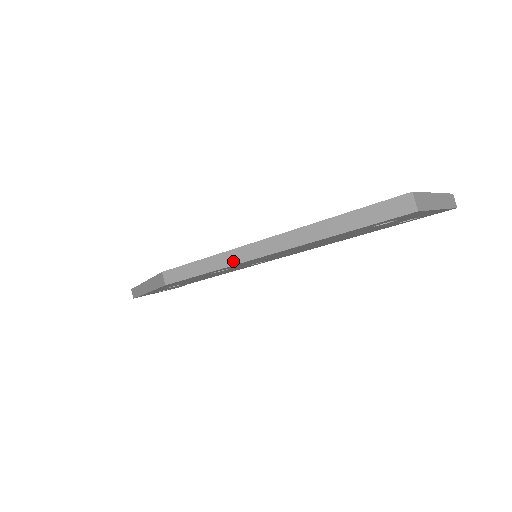
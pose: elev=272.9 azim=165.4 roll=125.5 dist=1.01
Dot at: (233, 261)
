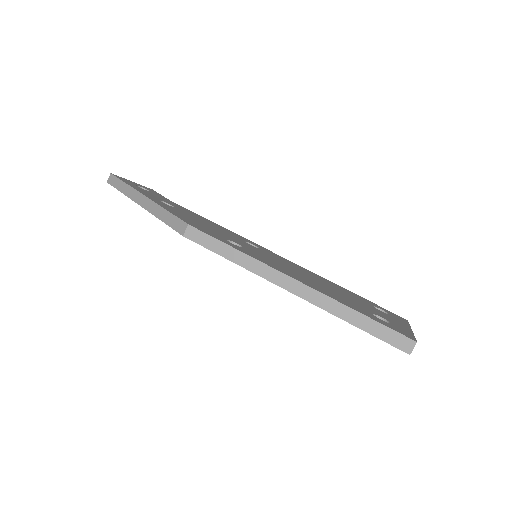
Dot at: (259, 272)
